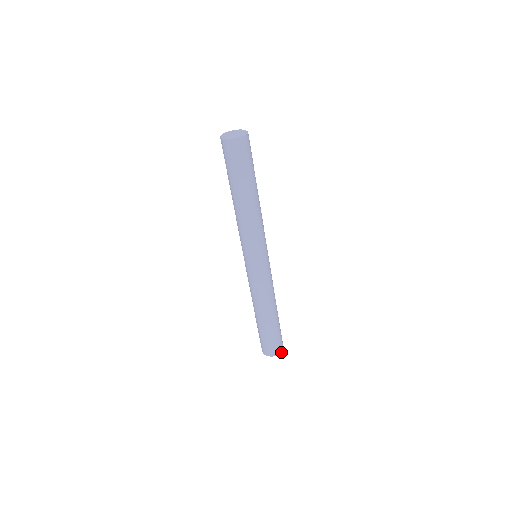
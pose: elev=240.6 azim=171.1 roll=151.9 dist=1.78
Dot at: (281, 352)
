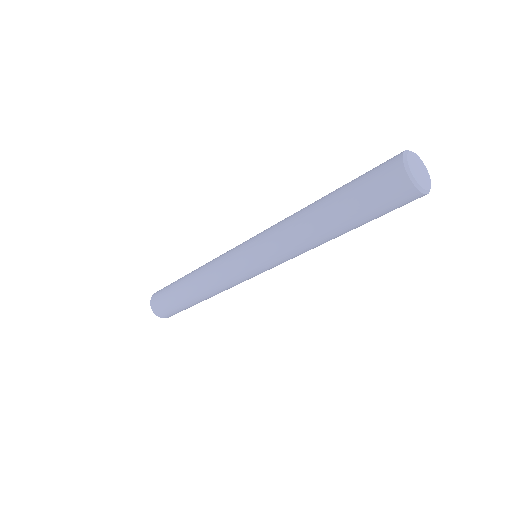
Dot at: occluded
